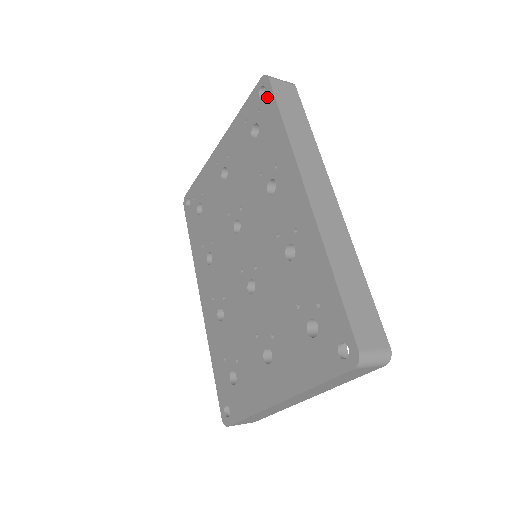
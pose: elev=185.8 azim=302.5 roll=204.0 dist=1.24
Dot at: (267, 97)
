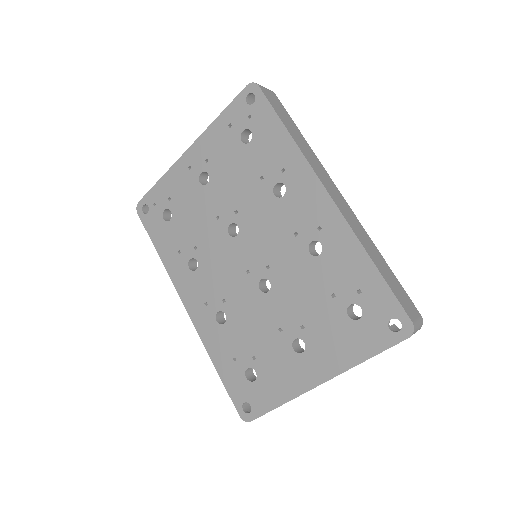
Dot at: (260, 104)
